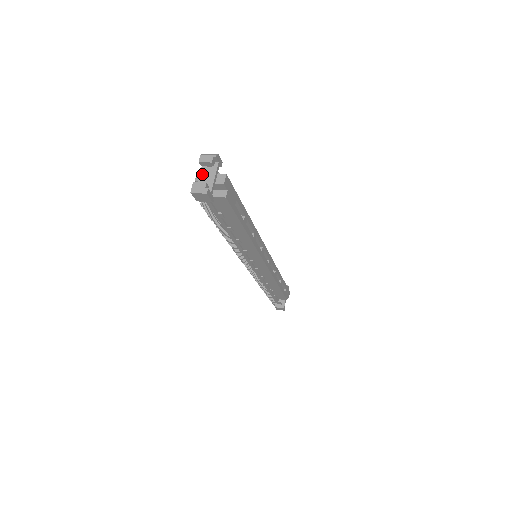
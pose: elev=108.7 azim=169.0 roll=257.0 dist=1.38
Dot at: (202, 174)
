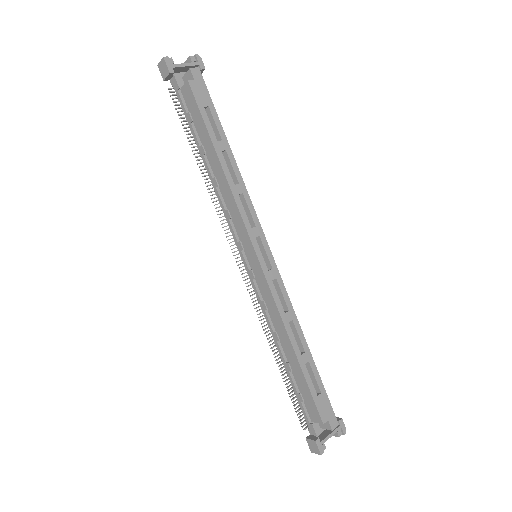
Dot at: (182, 69)
